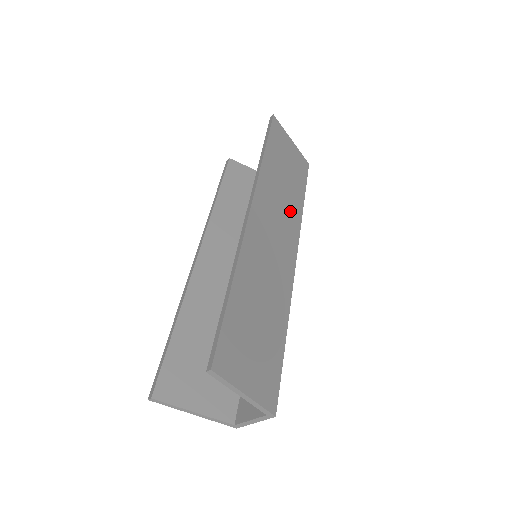
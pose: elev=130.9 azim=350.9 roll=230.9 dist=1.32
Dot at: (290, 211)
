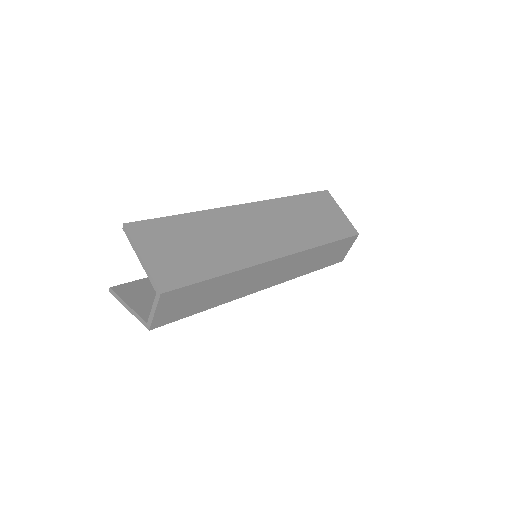
Dot at: (301, 234)
